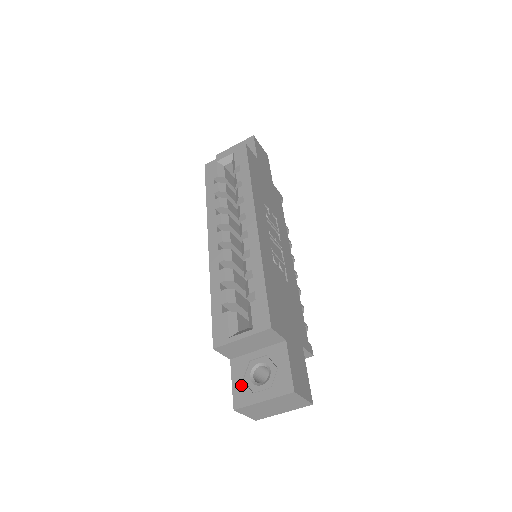
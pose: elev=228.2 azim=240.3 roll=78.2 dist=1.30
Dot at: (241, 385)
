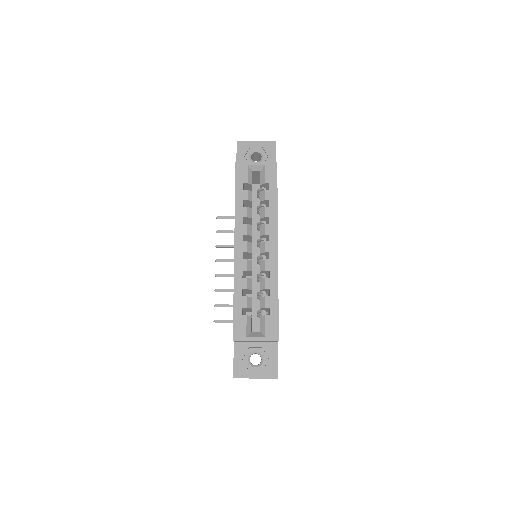
Dot at: (241, 363)
